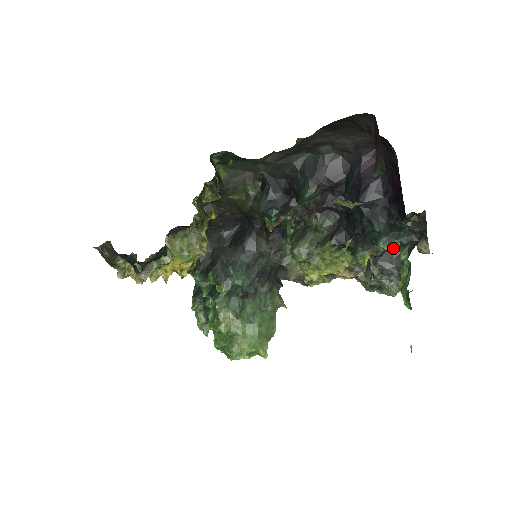
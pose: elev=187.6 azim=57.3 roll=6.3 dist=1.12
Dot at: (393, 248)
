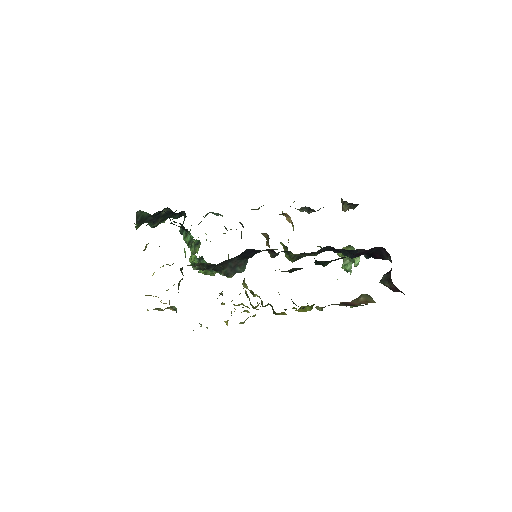
Dot at: occluded
